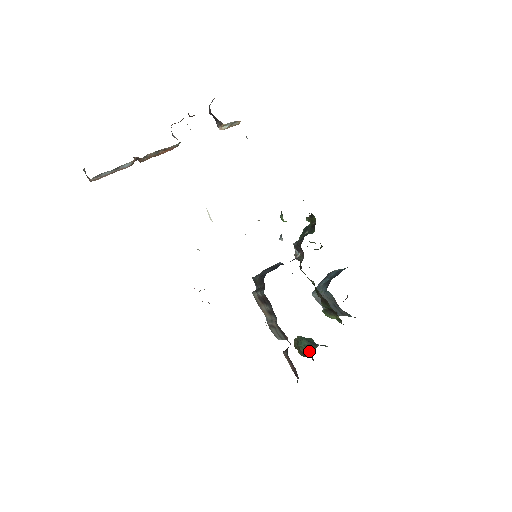
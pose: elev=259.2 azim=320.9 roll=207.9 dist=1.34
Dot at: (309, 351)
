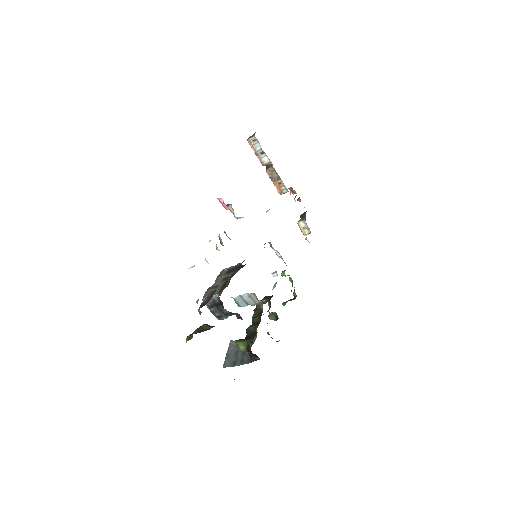
Dot at: occluded
